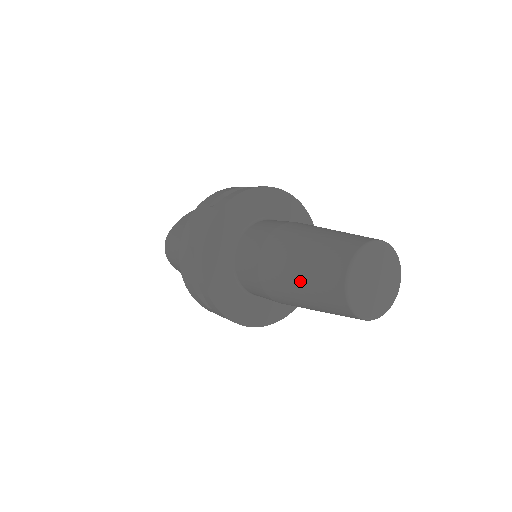
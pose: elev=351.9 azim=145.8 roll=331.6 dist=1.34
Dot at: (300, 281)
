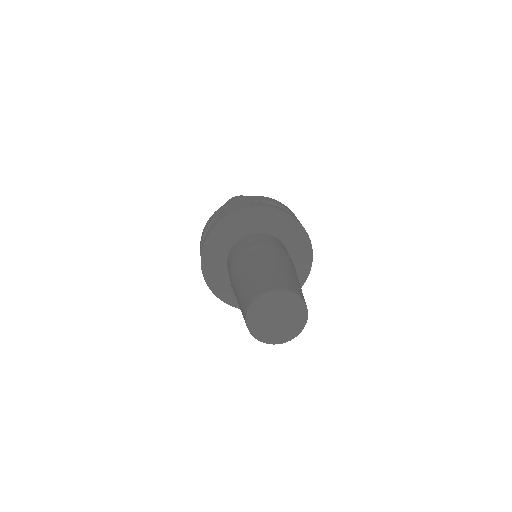
Dot at: occluded
